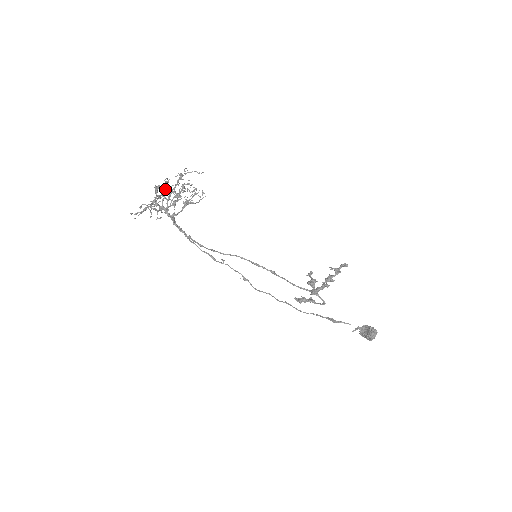
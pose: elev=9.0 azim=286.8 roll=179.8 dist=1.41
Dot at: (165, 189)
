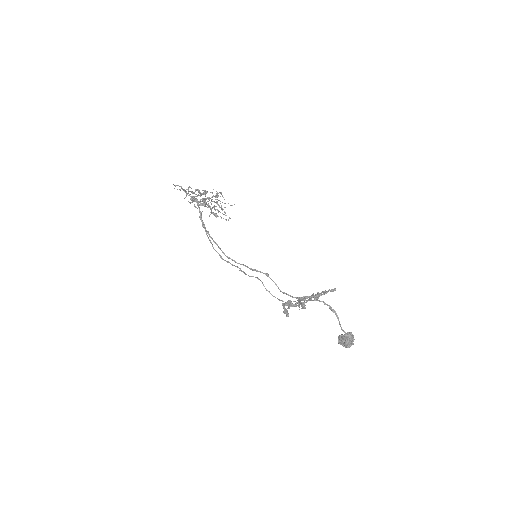
Dot at: (203, 193)
